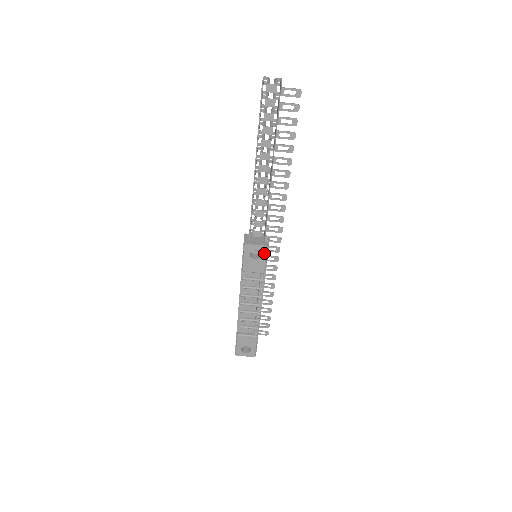
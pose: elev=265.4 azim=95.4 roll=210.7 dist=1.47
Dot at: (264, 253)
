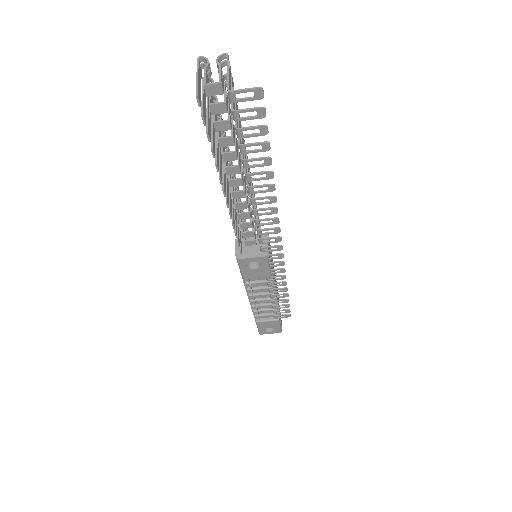
Dot at: (264, 262)
